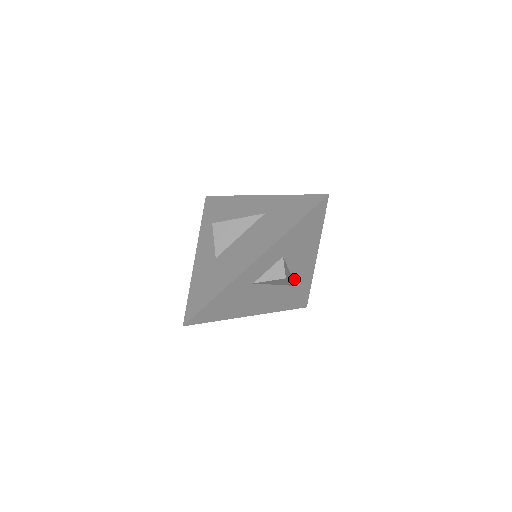
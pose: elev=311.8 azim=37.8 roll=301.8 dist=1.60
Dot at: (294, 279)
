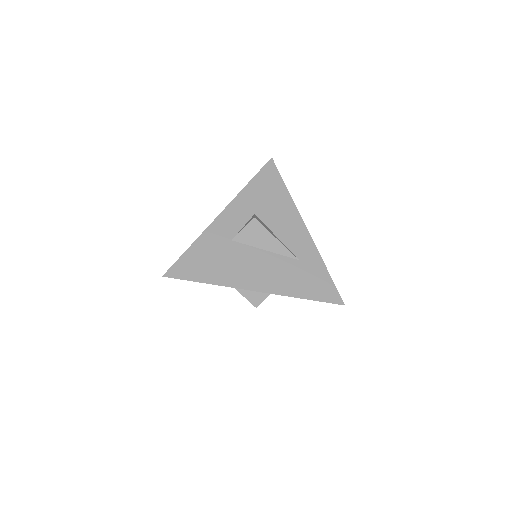
Dot at: (290, 250)
